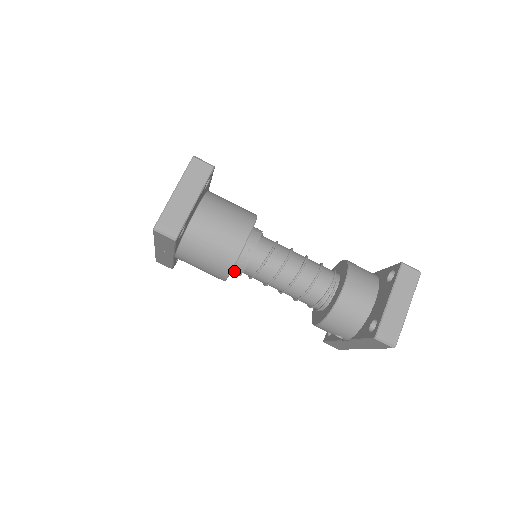
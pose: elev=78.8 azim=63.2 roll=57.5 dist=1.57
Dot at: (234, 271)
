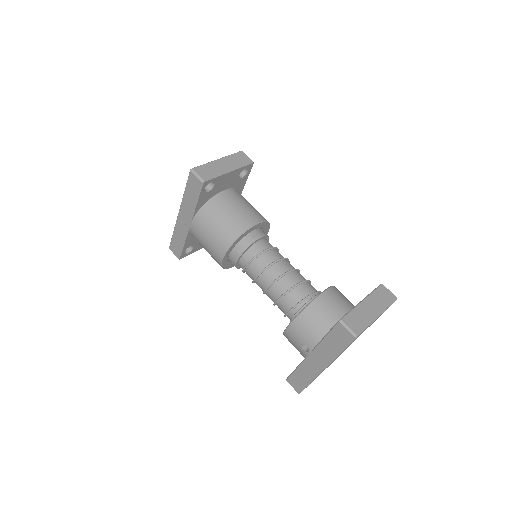
Dot at: (233, 254)
